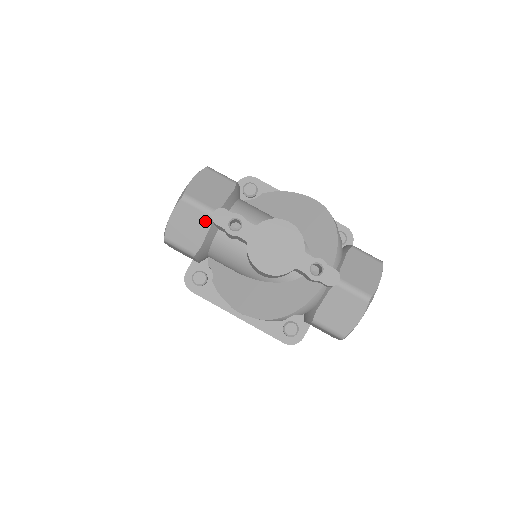
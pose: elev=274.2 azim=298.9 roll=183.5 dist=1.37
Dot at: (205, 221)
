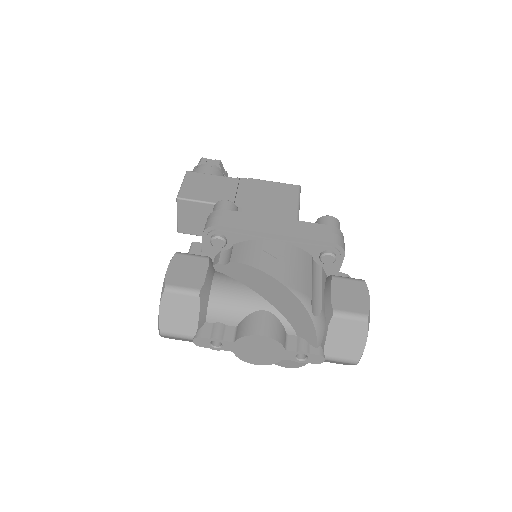
Dot at: (190, 340)
